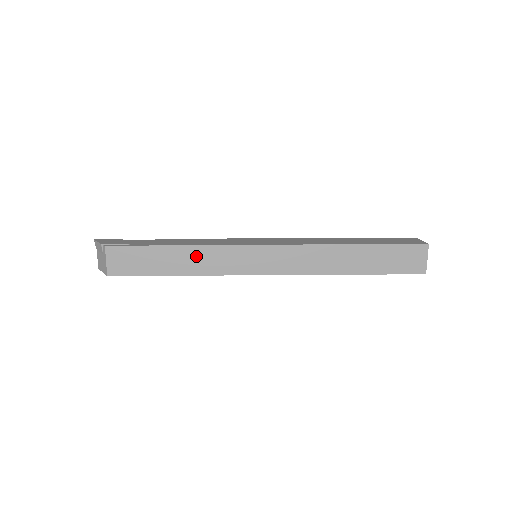
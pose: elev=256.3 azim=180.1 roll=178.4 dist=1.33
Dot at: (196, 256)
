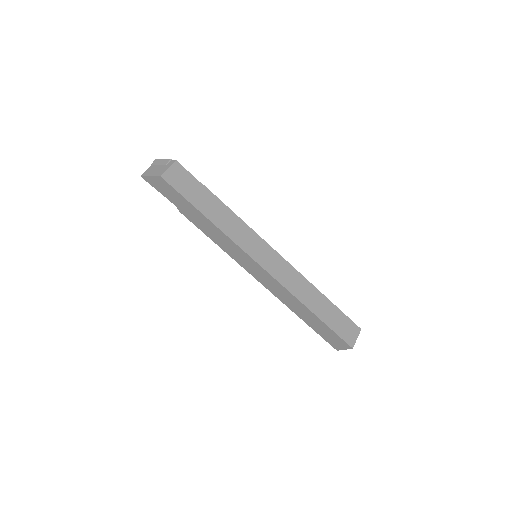
Dot at: (228, 217)
